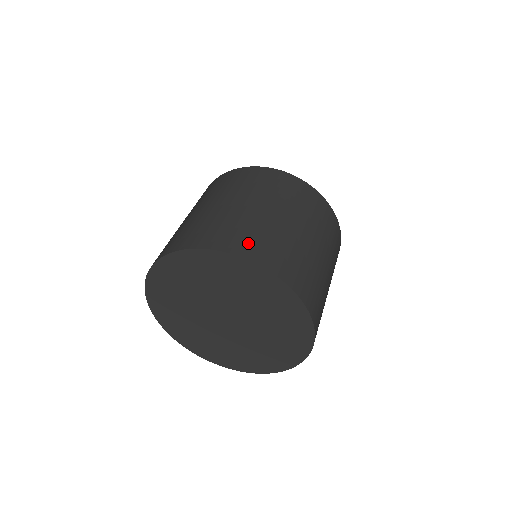
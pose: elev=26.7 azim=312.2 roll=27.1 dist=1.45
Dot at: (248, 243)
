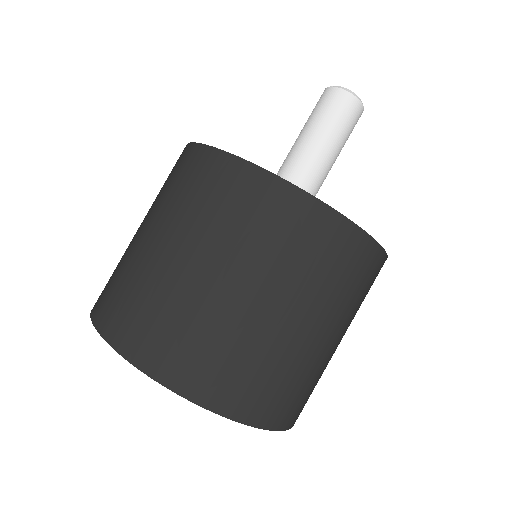
Dot at: (164, 349)
